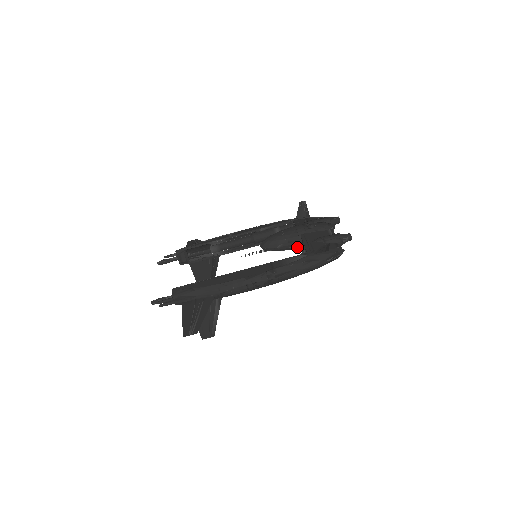
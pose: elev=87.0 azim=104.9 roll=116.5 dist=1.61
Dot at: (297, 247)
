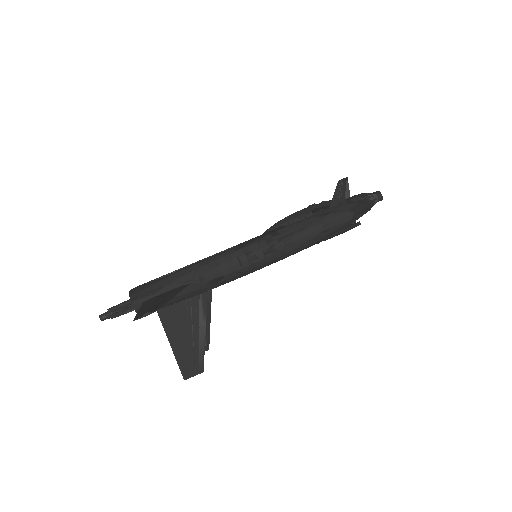
Dot at: occluded
